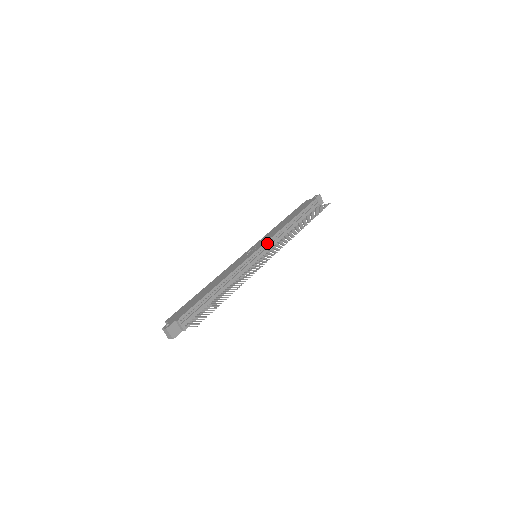
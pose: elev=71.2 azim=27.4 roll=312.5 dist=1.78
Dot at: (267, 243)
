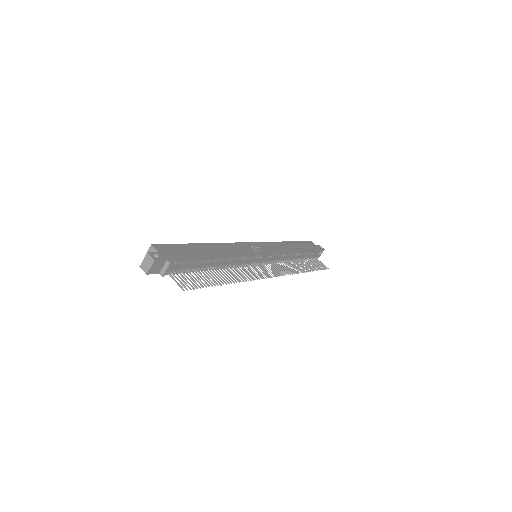
Dot at: (273, 255)
